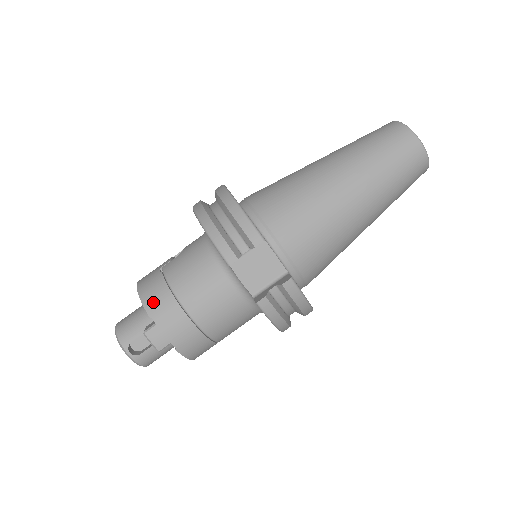
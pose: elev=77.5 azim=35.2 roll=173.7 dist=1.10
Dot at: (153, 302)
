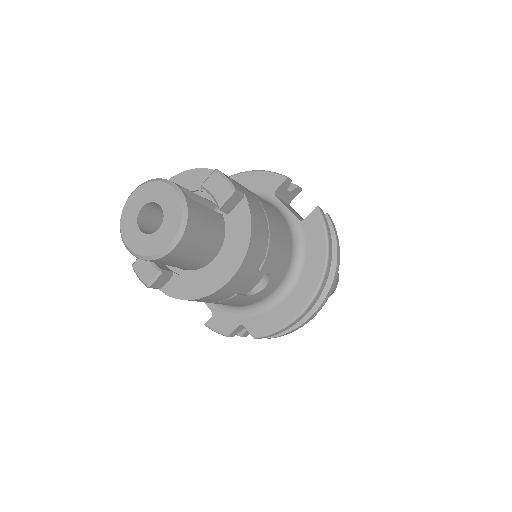
Dot at: occluded
